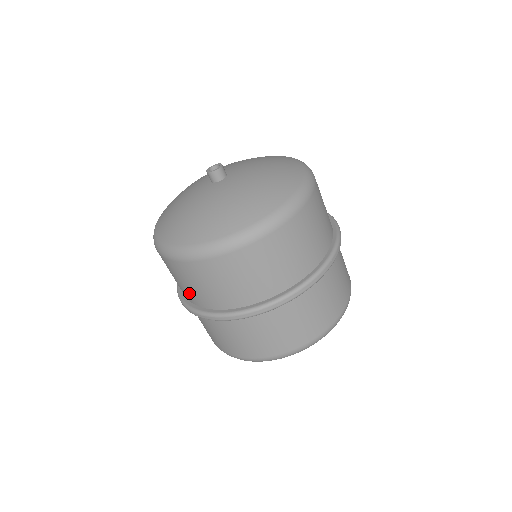
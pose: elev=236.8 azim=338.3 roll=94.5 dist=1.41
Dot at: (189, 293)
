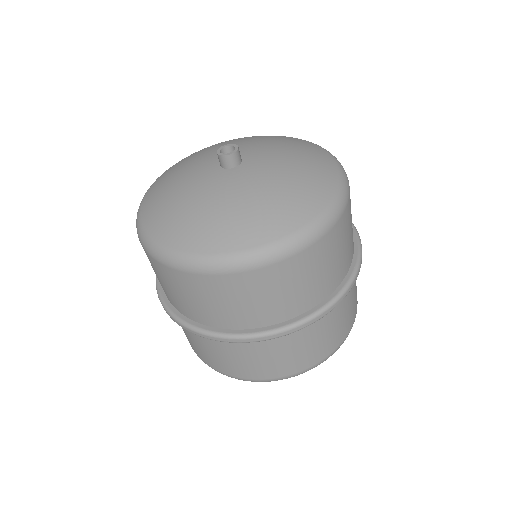
Dot at: (205, 313)
